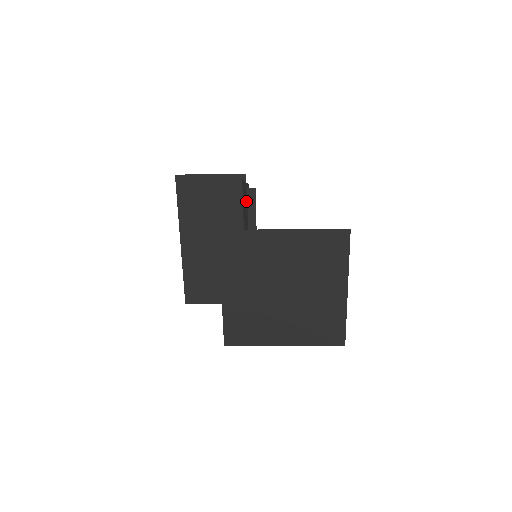
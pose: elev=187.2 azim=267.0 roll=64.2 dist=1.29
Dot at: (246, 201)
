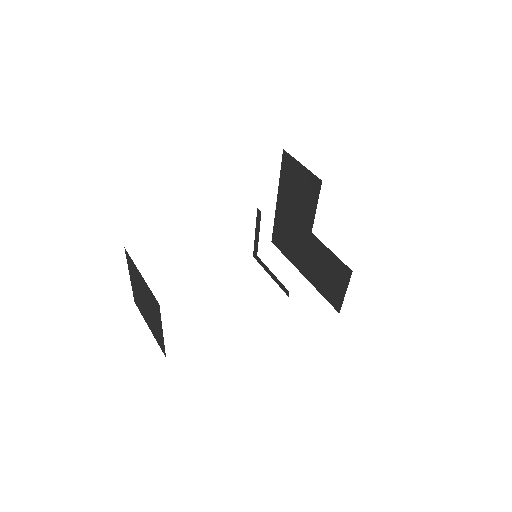
Dot at: occluded
